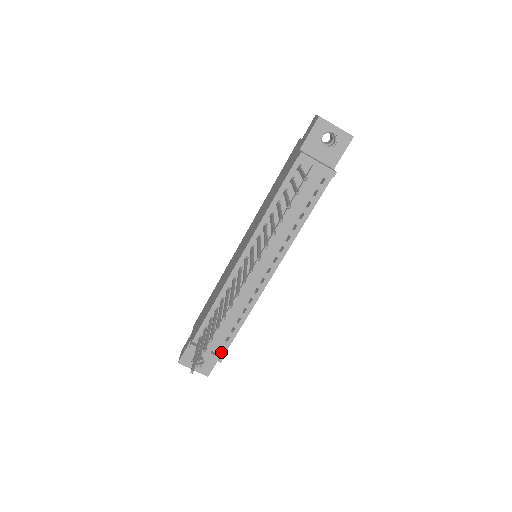
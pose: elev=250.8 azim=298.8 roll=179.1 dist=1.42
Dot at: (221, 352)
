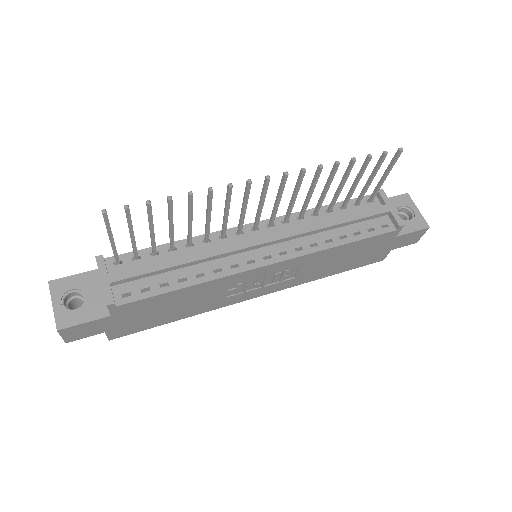
Dot at: (120, 299)
